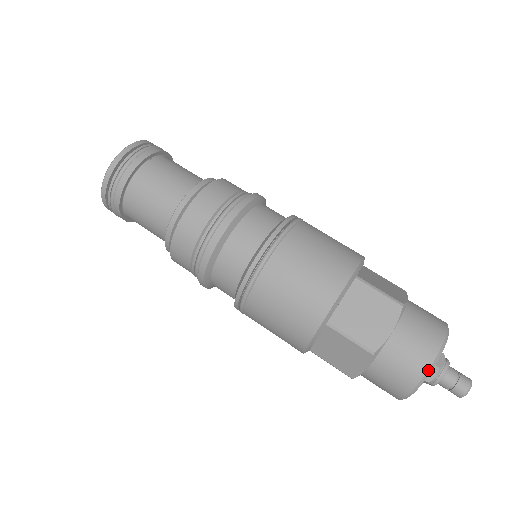
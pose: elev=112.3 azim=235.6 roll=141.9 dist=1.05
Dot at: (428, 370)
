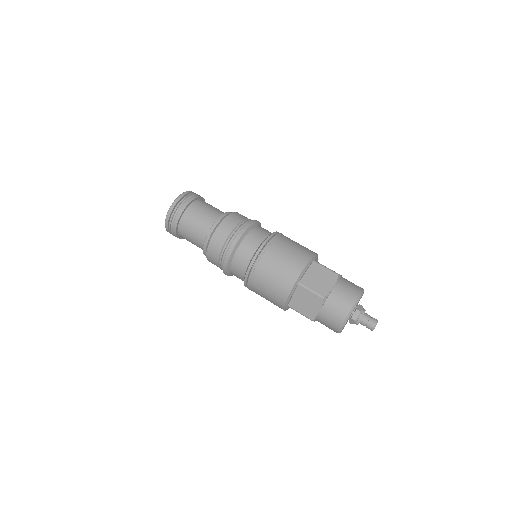
Dot at: (340, 328)
